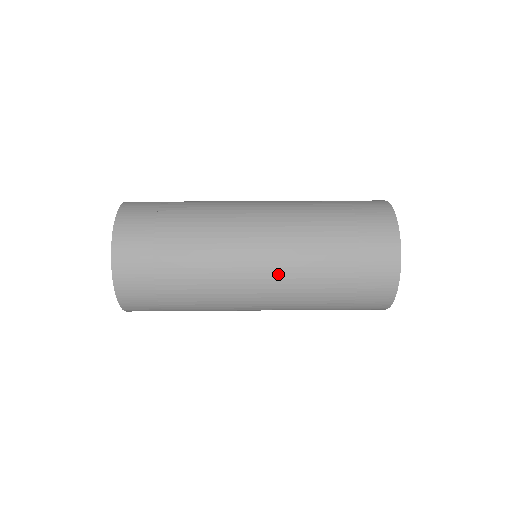
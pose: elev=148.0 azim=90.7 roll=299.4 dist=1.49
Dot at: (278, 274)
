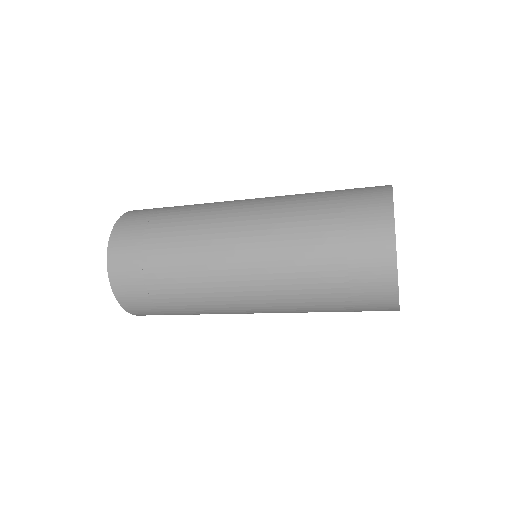
Dot at: (262, 208)
